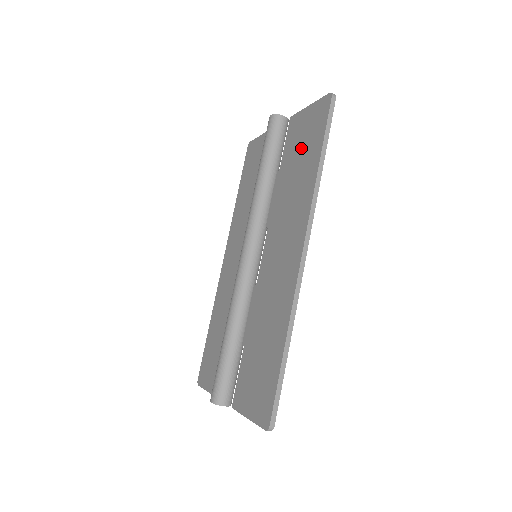
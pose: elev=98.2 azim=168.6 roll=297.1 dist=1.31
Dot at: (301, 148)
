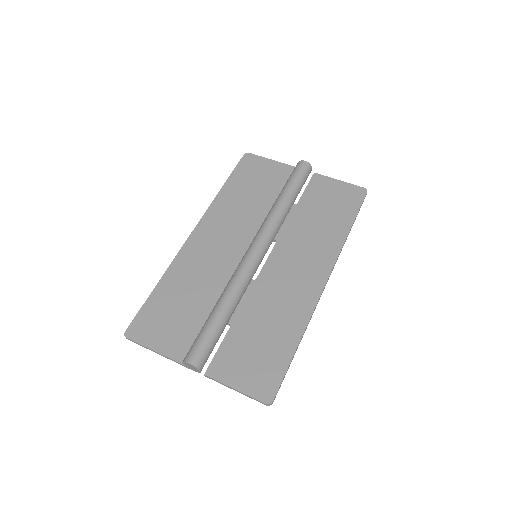
Dot at: (329, 205)
